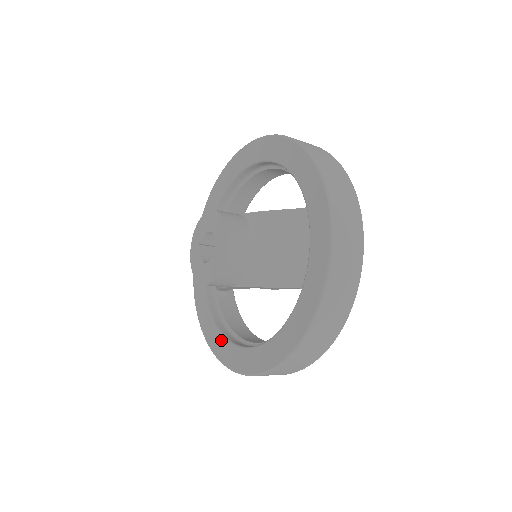
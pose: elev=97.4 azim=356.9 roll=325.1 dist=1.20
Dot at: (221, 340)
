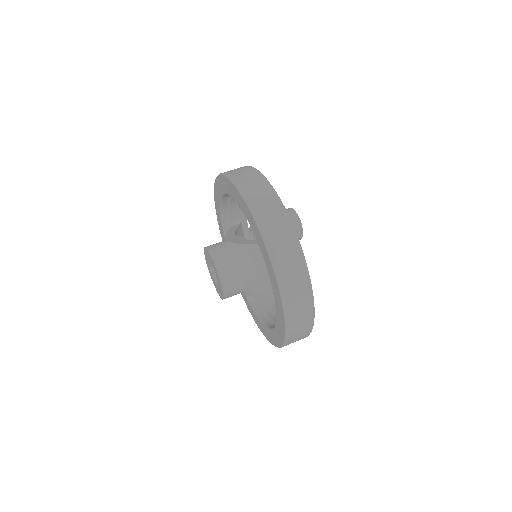
Dot at: (253, 313)
